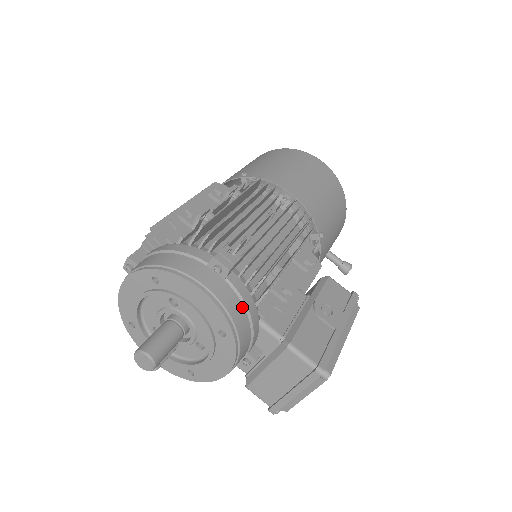
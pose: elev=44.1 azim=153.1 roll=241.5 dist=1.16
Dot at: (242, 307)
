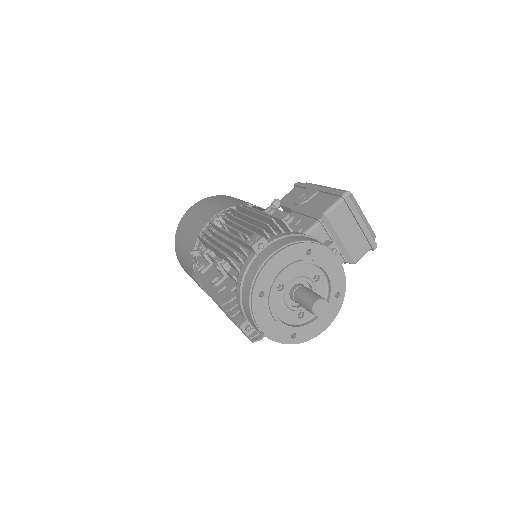
Dot at: (291, 237)
